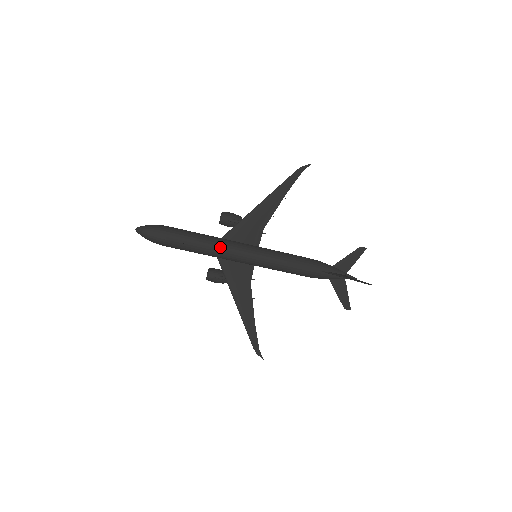
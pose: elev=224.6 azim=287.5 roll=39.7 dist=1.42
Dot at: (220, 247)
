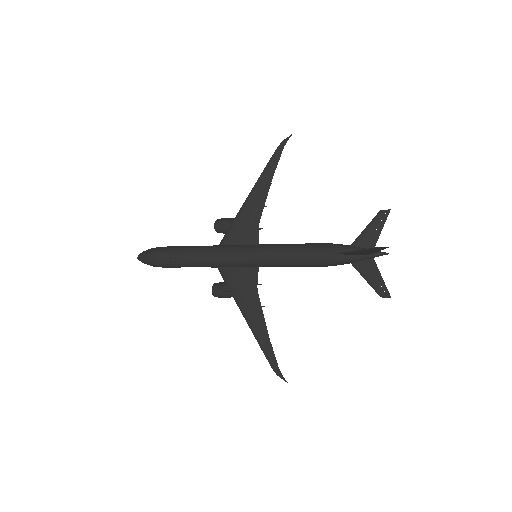
Dot at: (210, 253)
